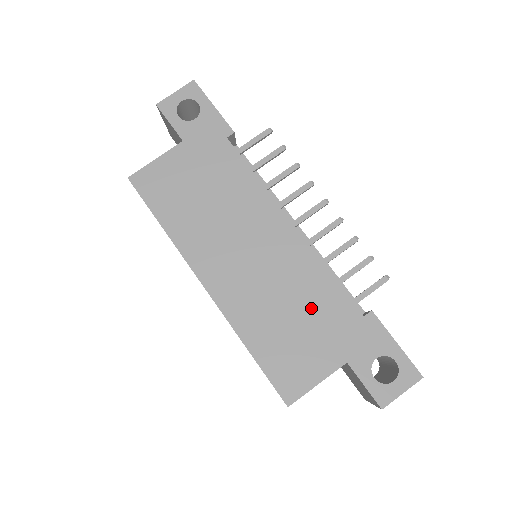
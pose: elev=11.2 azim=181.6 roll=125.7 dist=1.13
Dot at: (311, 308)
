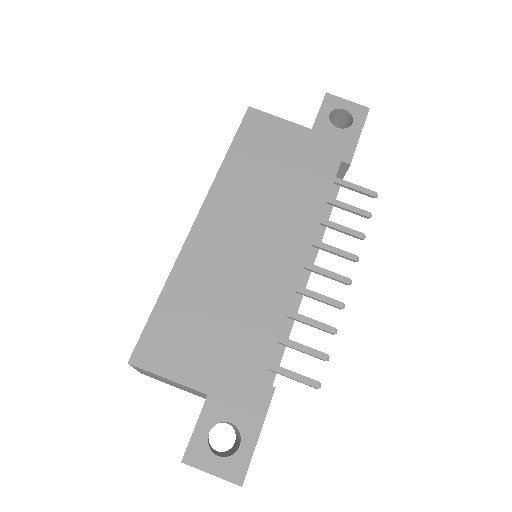
Dot at: (239, 326)
